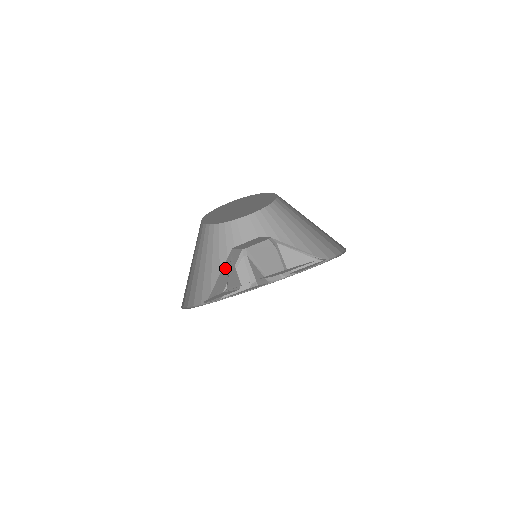
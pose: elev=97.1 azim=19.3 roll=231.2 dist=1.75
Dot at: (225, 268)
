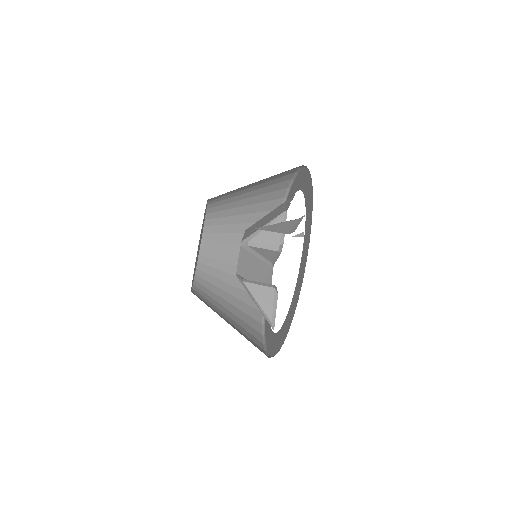
Dot at: (250, 275)
